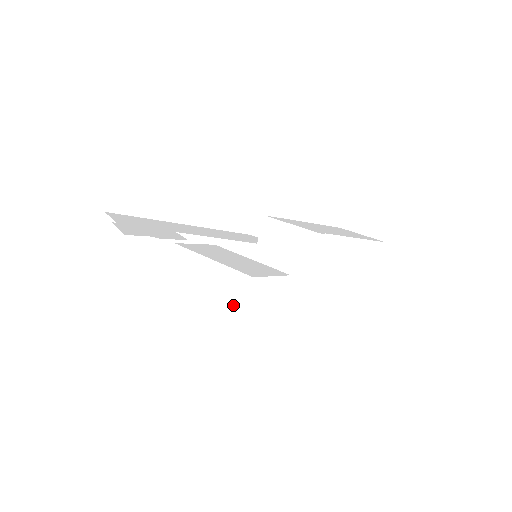
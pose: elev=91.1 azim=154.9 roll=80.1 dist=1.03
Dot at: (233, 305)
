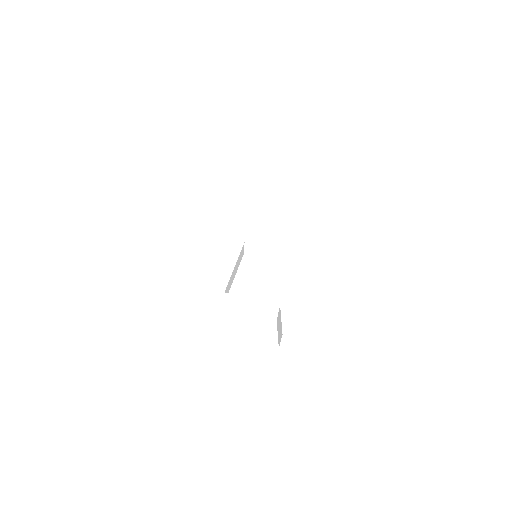
Dot at: (329, 342)
